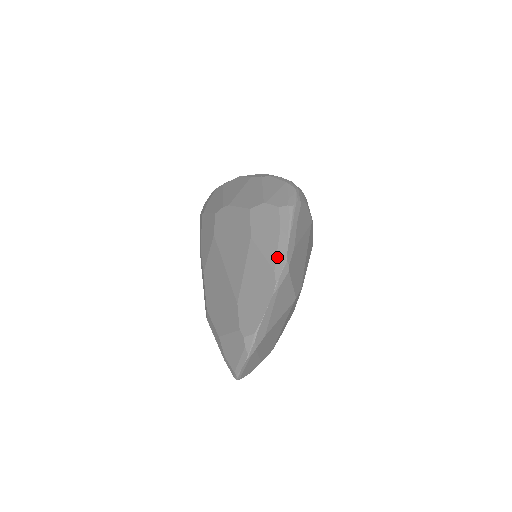
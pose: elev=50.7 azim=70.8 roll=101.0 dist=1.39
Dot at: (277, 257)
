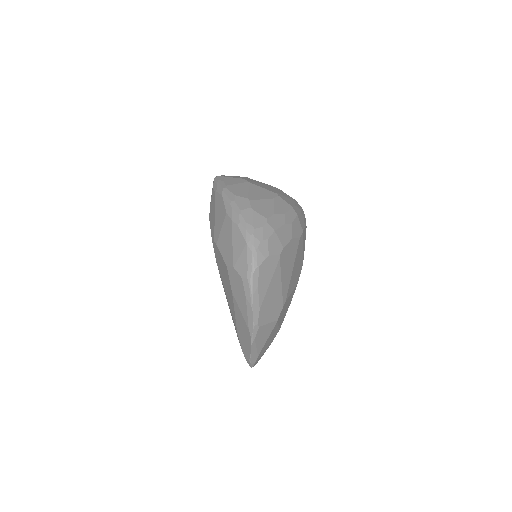
Dot at: (248, 320)
